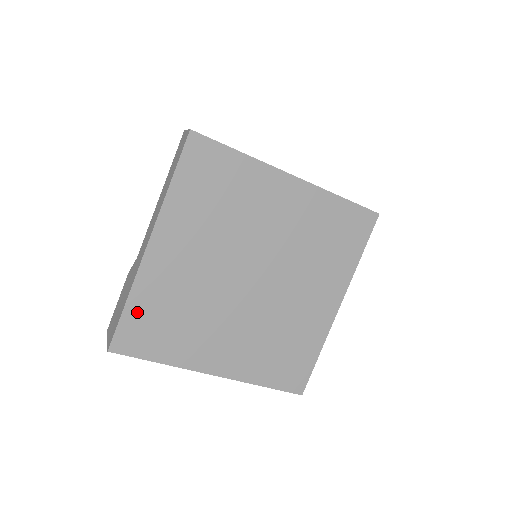
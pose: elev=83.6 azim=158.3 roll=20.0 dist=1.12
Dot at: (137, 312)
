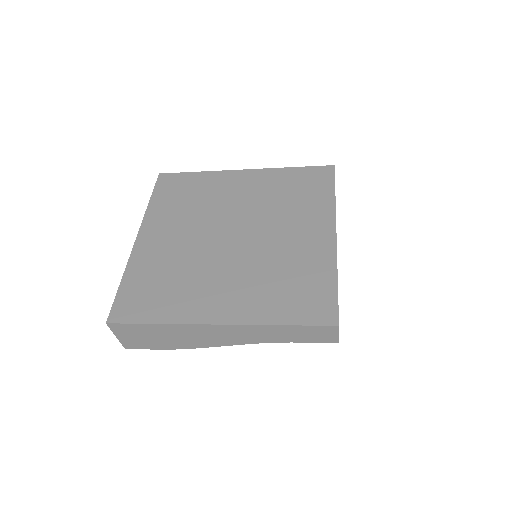
Dot at: (131, 286)
